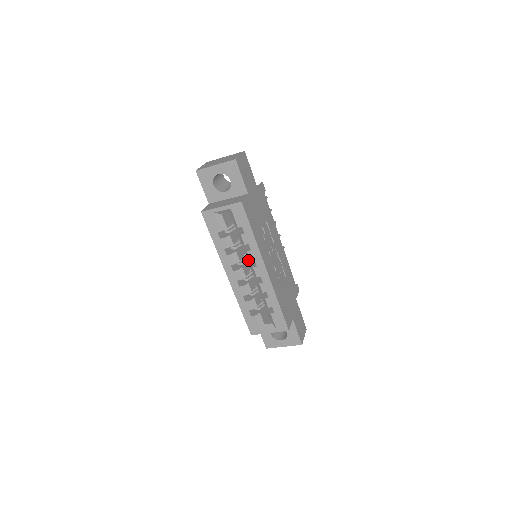
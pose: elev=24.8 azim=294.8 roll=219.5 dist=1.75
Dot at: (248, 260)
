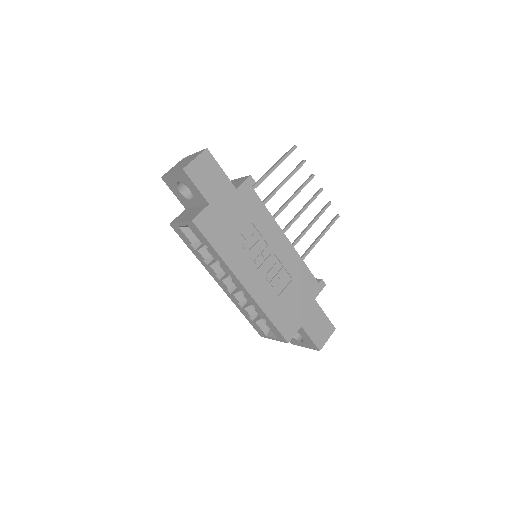
Dot at: occluded
